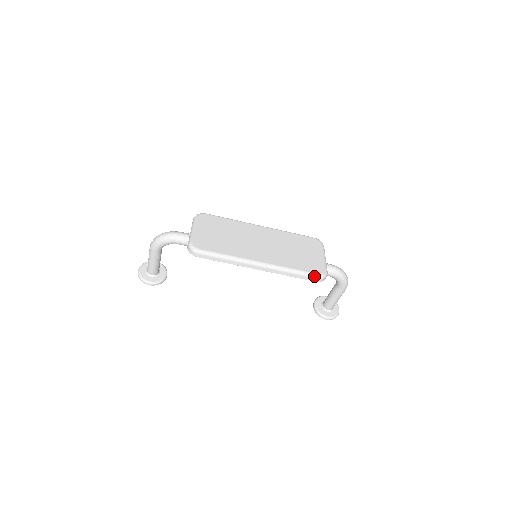
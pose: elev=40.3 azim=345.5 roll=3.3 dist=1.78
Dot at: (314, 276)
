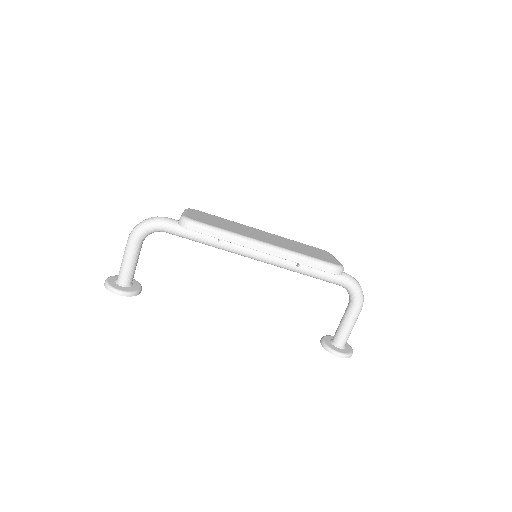
Dot at: (330, 265)
